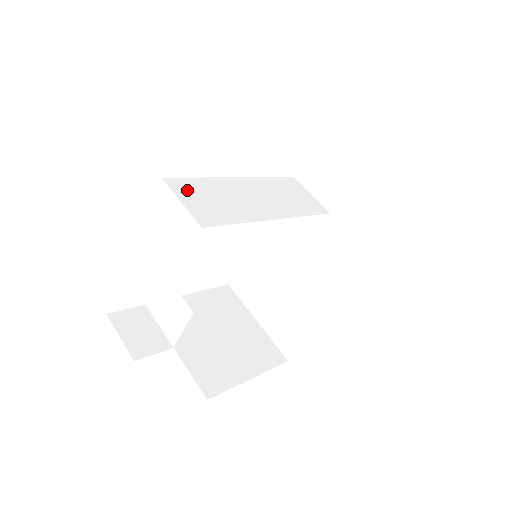
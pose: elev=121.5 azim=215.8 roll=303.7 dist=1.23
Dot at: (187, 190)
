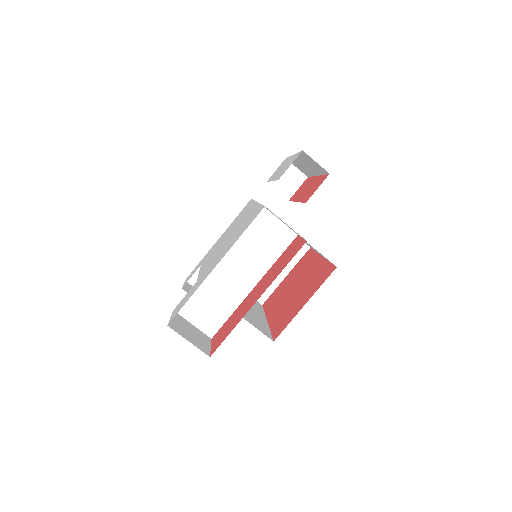
Dot at: (191, 309)
